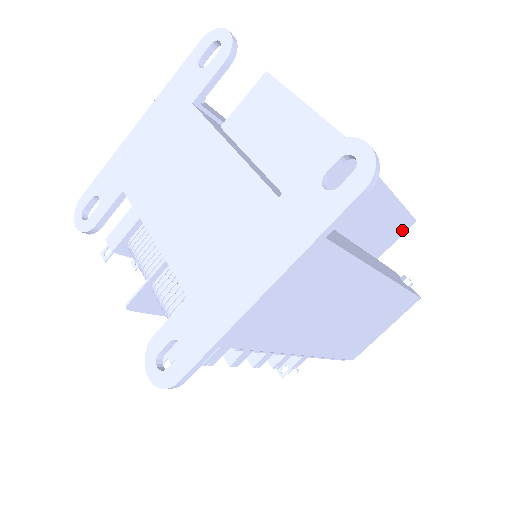
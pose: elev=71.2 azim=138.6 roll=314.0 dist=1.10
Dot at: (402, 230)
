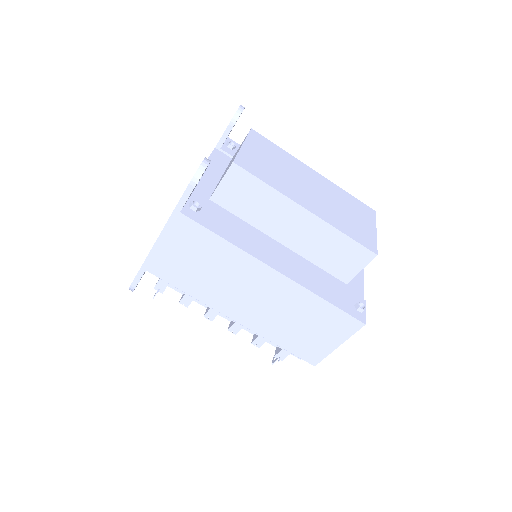
Dot at: (362, 260)
